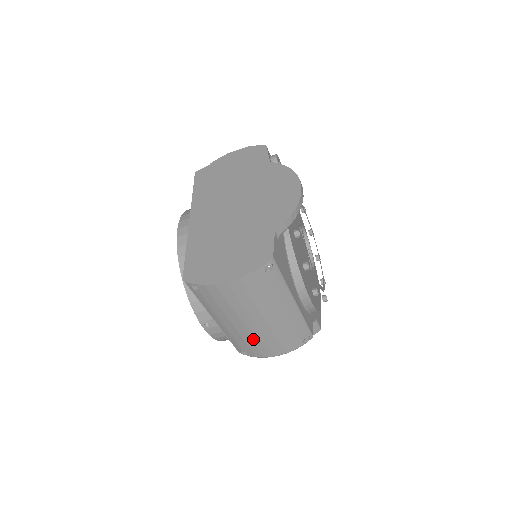
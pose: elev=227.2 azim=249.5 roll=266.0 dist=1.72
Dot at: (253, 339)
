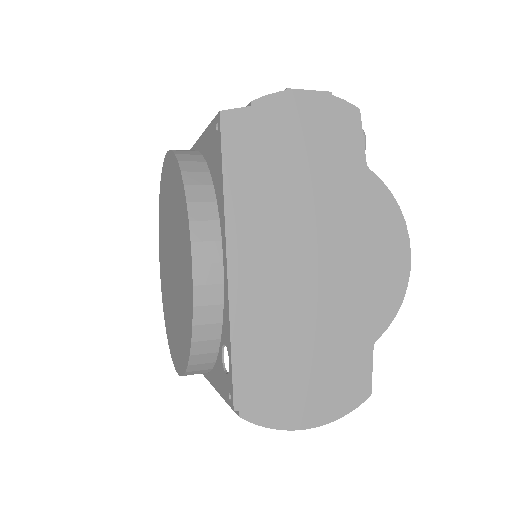
Dot at: occluded
